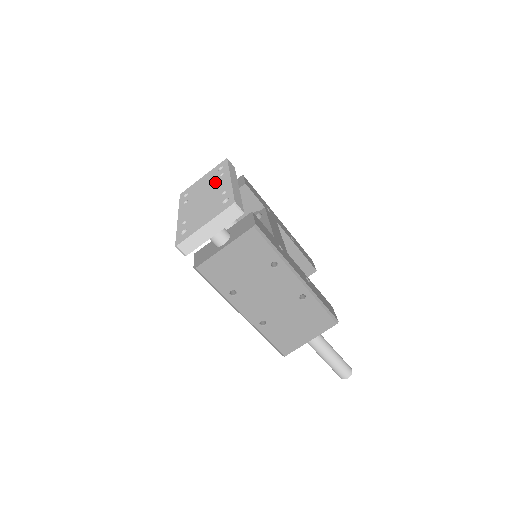
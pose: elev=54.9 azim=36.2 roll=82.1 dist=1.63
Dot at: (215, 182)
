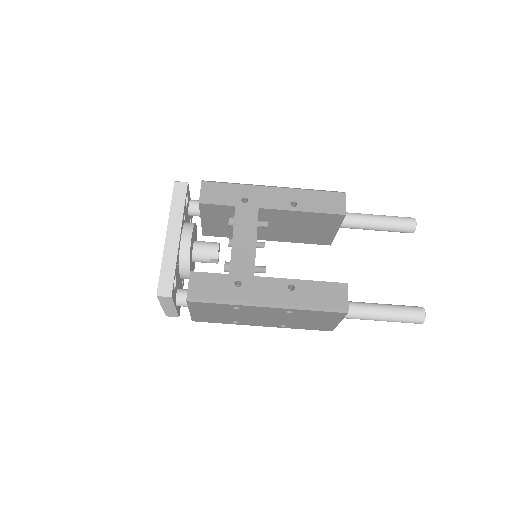
Dot at: occluded
